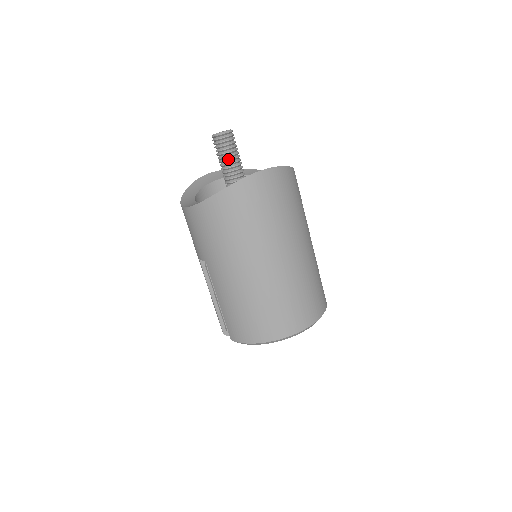
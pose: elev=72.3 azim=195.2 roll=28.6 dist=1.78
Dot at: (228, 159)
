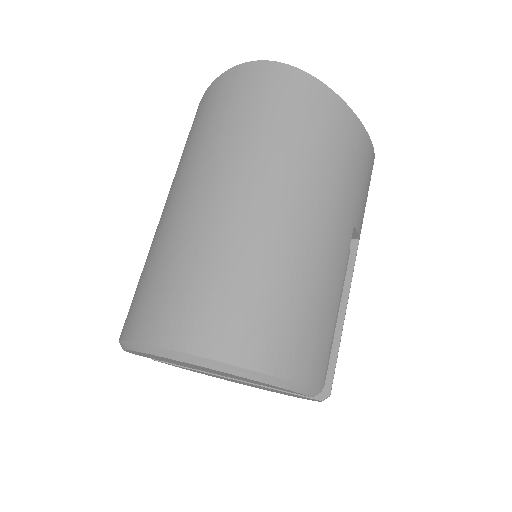
Dot at: occluded
